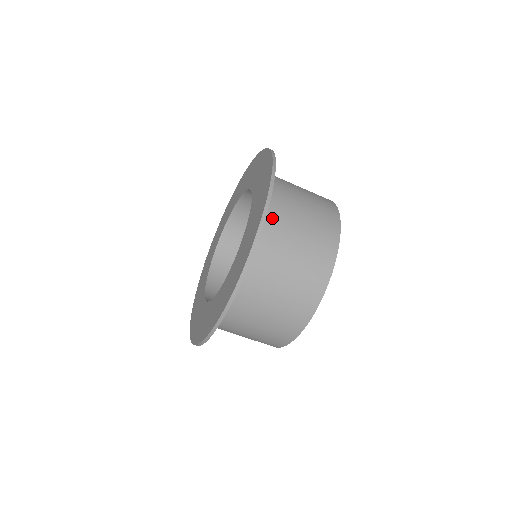
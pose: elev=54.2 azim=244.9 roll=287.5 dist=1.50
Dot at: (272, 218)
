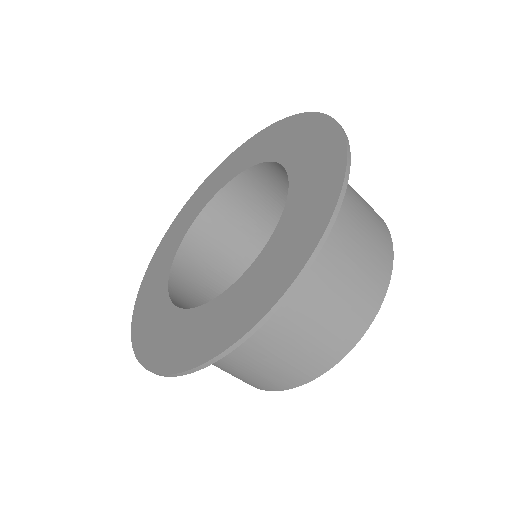
Dot at: occluded
